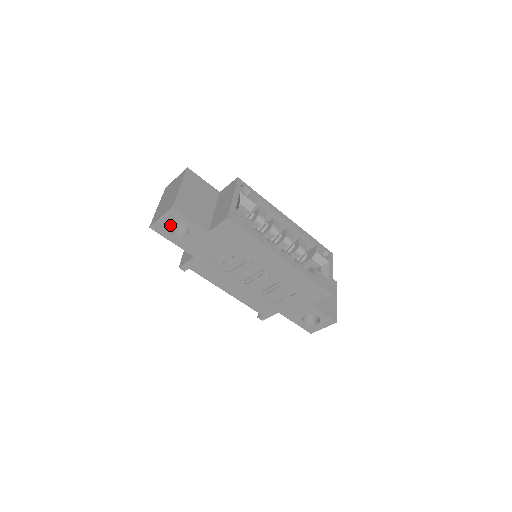
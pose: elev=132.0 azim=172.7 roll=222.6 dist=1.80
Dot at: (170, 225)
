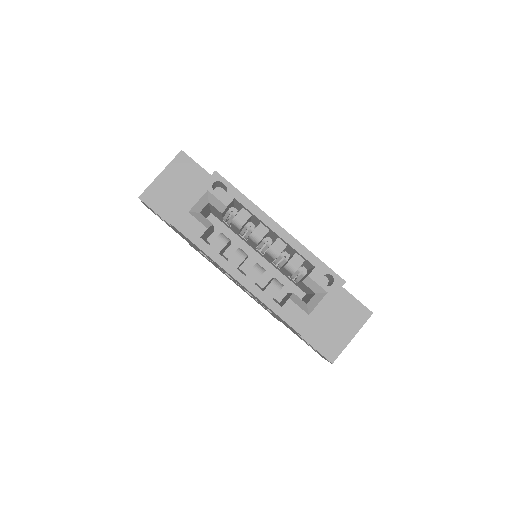
Dot at: occluded
